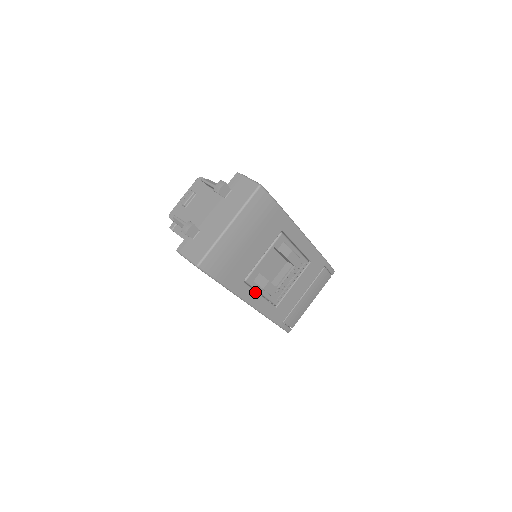
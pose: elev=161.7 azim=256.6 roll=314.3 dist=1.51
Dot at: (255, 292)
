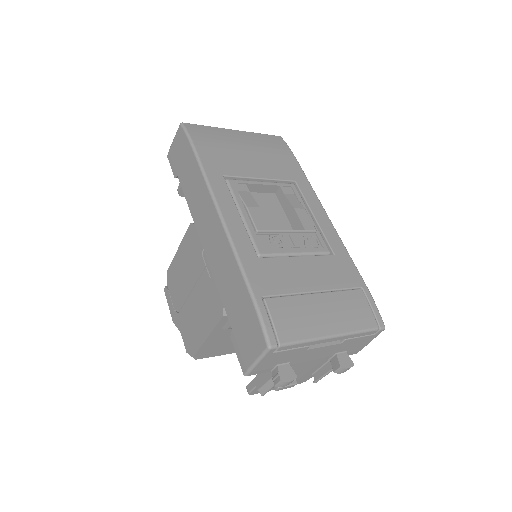
Dot at: (233, 203)
